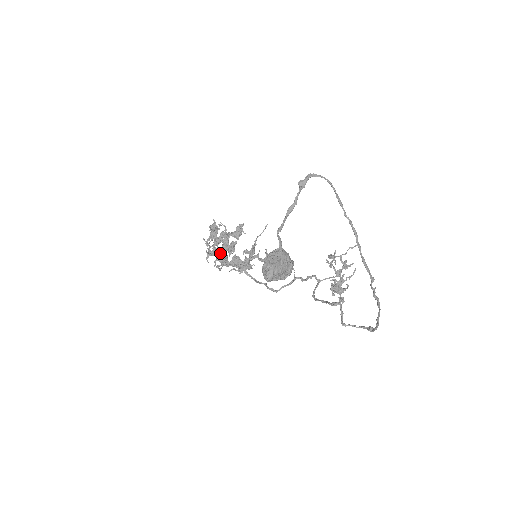
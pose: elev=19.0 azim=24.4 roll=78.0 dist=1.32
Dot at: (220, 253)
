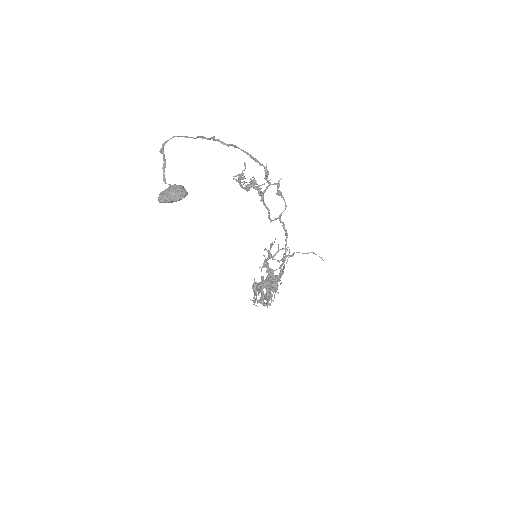
Dot at: occluded
